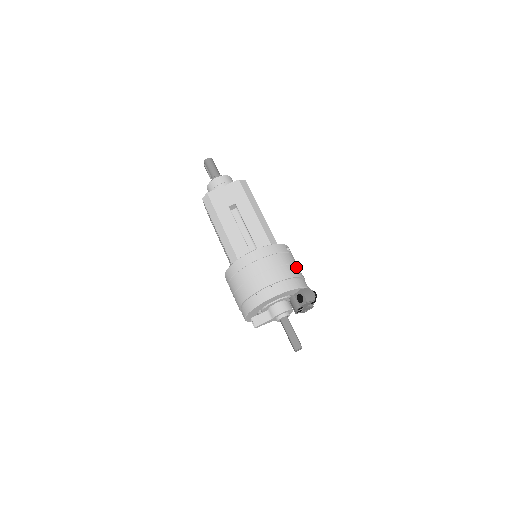
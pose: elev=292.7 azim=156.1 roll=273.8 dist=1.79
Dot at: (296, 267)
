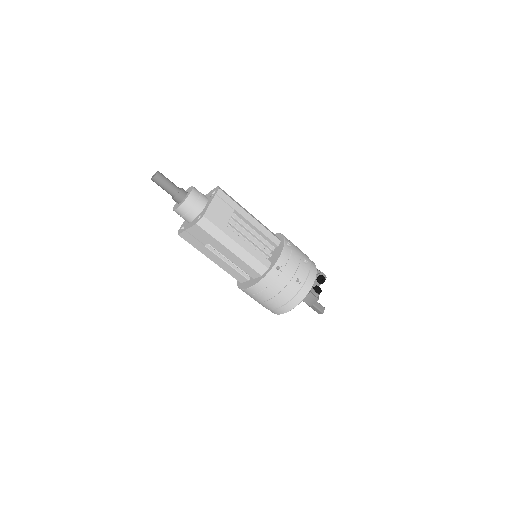
Dot at: (292, 283)
